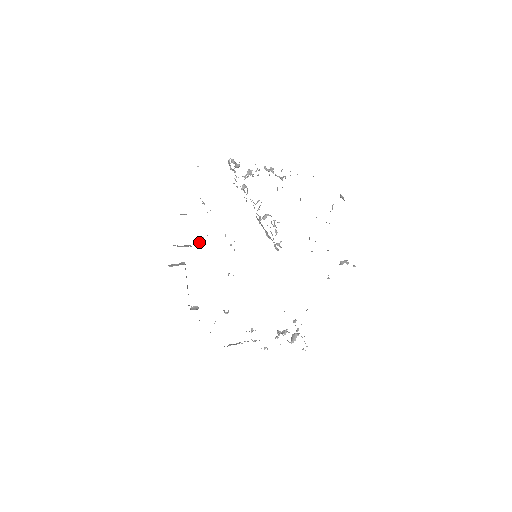
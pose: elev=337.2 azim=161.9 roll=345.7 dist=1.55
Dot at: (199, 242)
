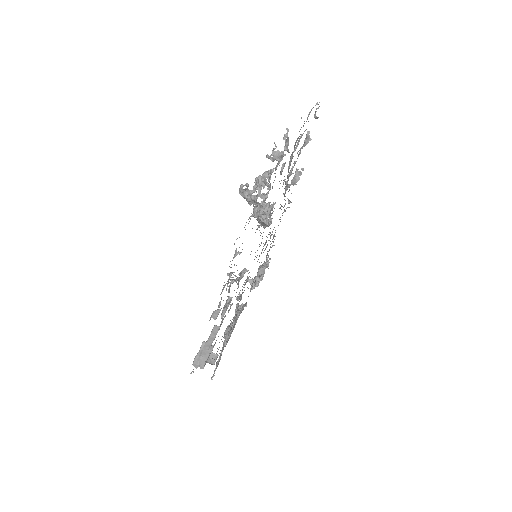
Dot at: occluded
